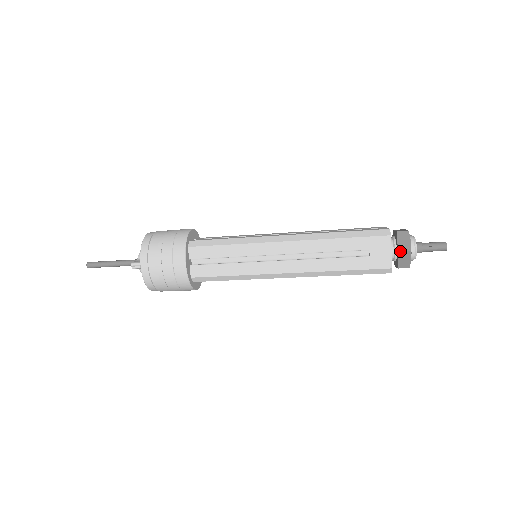
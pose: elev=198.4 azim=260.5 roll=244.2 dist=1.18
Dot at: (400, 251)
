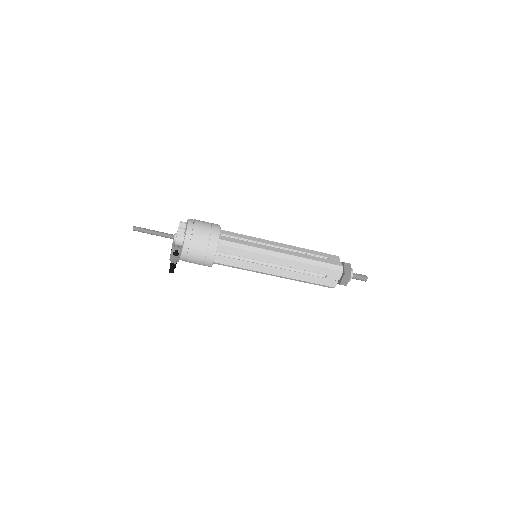
Dot at: occluded
